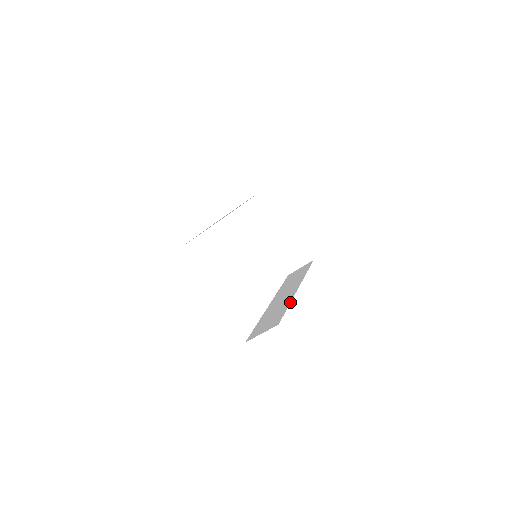
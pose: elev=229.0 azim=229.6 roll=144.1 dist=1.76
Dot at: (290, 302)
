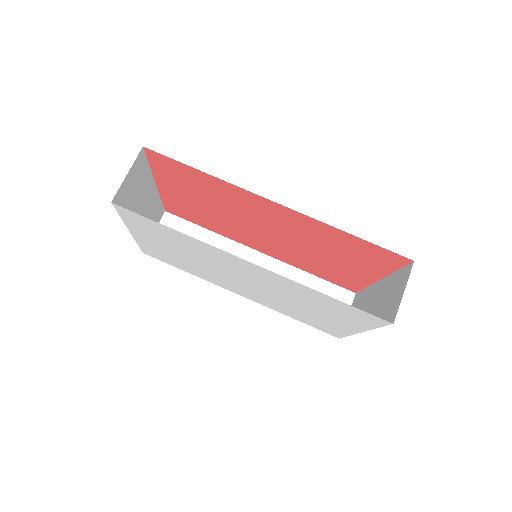
Dot at: (215, 178)
